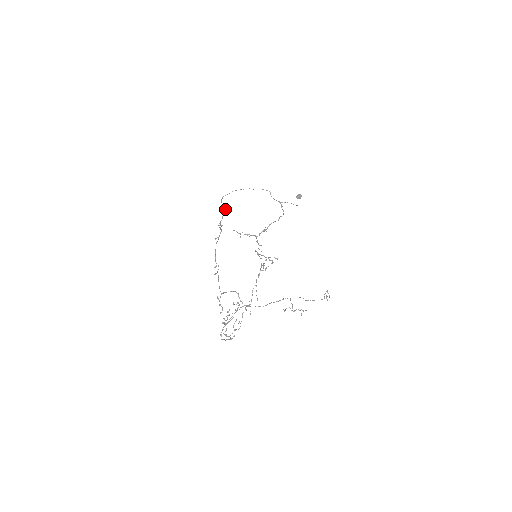
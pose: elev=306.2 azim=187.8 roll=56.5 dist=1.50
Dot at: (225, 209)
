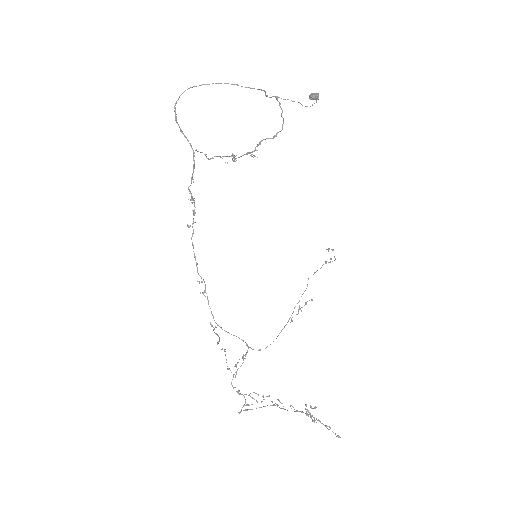
Dot at: (194, 161)
